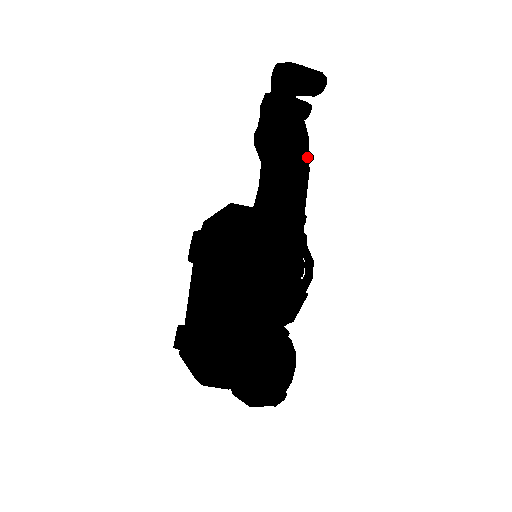
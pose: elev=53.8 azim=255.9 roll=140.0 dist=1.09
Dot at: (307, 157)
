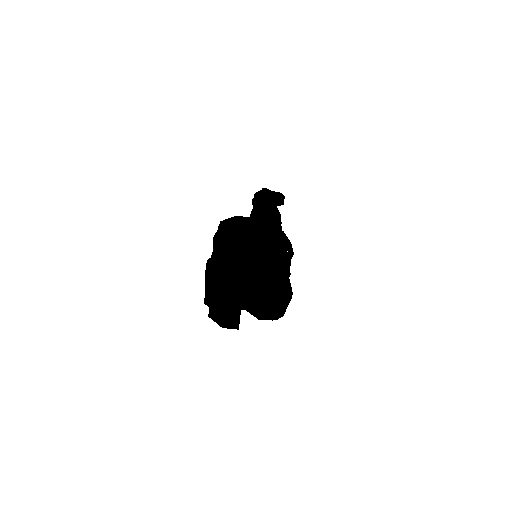
Dot at: (278, 212)
